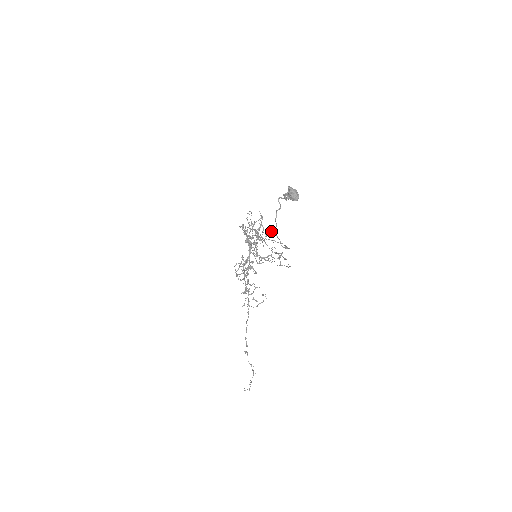
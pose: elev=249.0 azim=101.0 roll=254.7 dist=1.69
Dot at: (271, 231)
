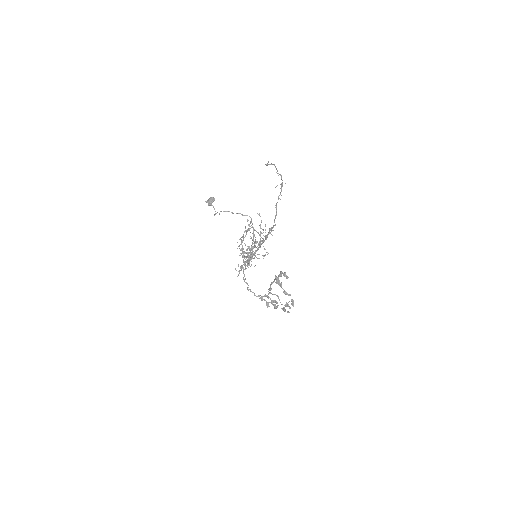
Dot at: occluded
